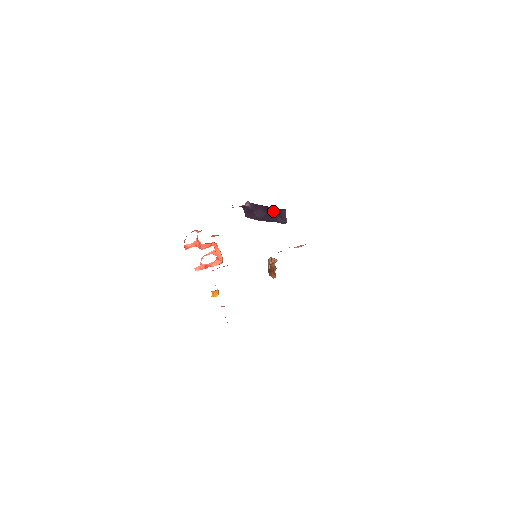
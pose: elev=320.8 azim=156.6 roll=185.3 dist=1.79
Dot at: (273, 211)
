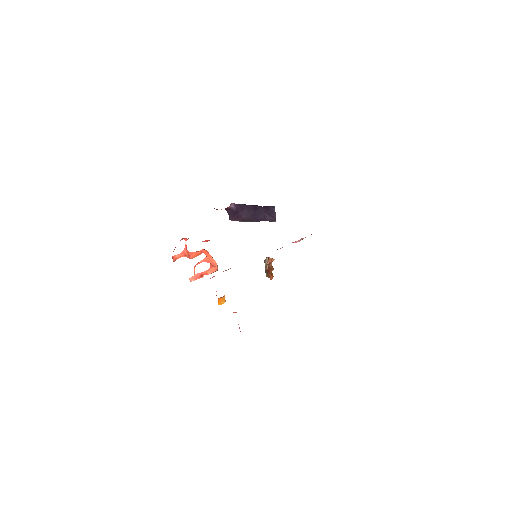
Dot at: (261, 209)
